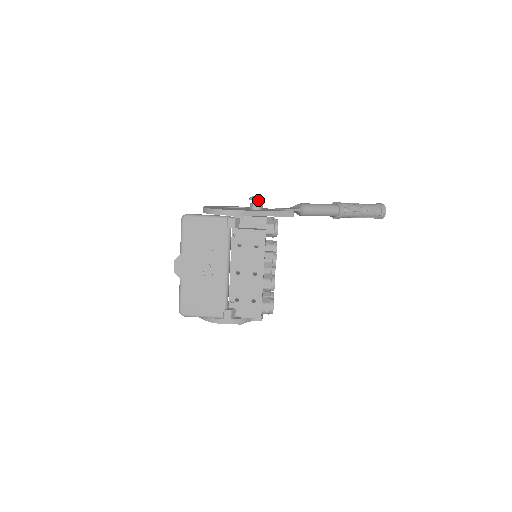
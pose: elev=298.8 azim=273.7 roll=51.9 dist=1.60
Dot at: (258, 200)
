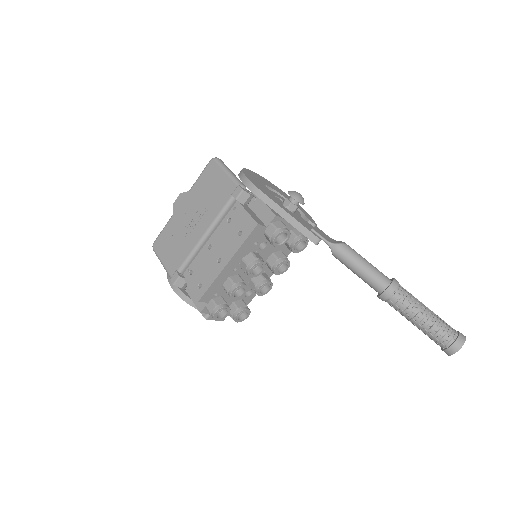
Dot at: (292, 196)
